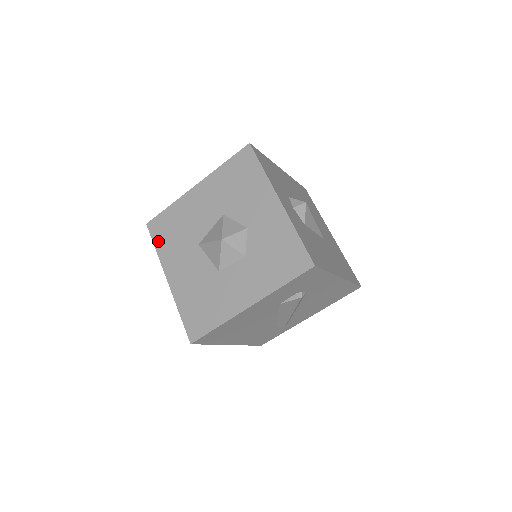
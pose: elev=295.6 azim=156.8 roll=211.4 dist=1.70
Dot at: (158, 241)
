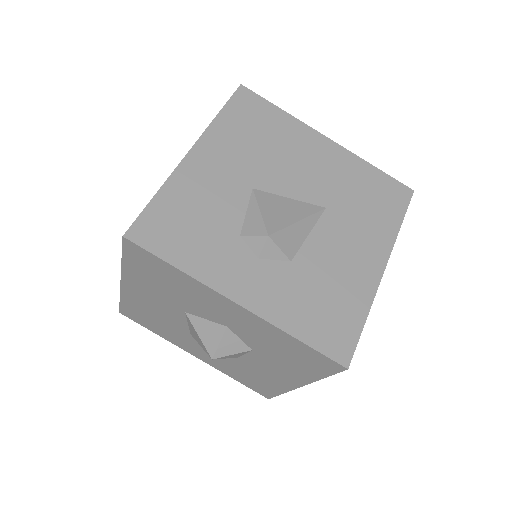
Dot at: (148, 328)
